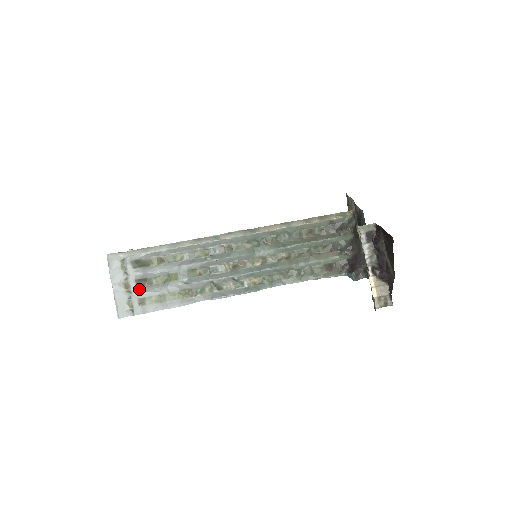
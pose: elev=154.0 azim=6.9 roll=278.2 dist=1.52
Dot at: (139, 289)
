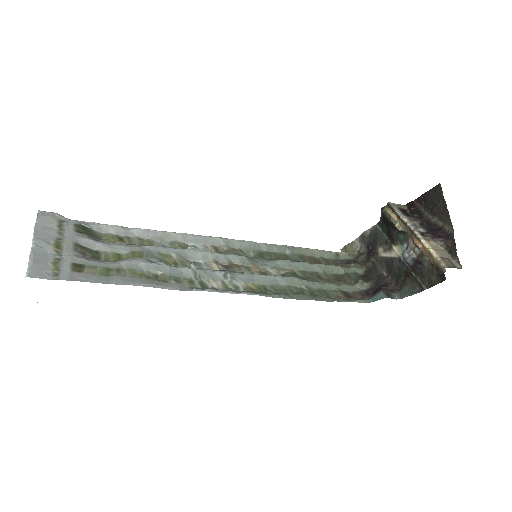
Dot at: (77, 255)
